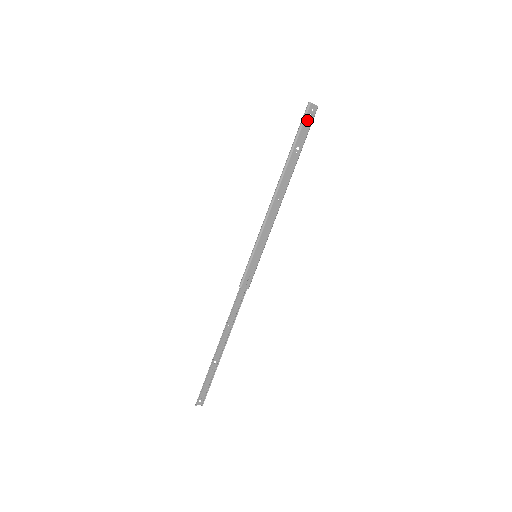
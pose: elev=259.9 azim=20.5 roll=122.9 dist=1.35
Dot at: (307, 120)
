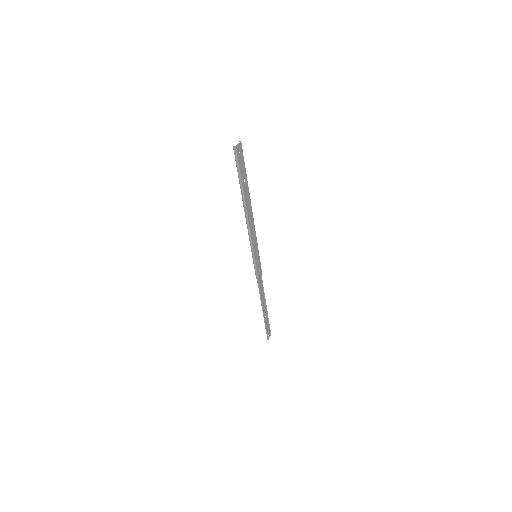
Dot at: (240, 159)
